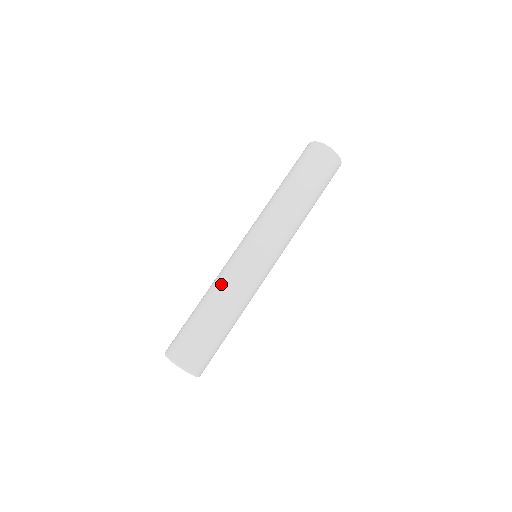
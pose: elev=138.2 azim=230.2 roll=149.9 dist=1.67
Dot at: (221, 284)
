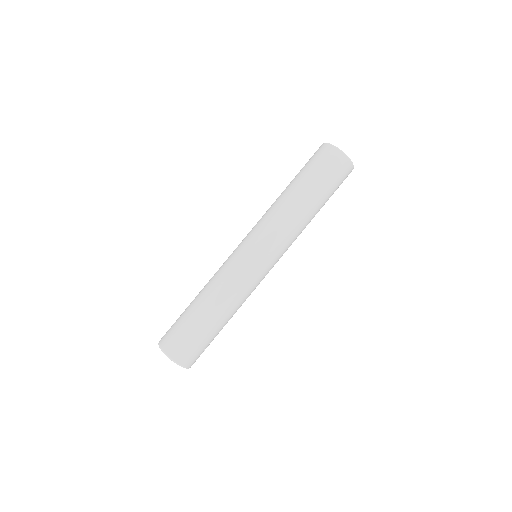
Dot at: (221, 286)
